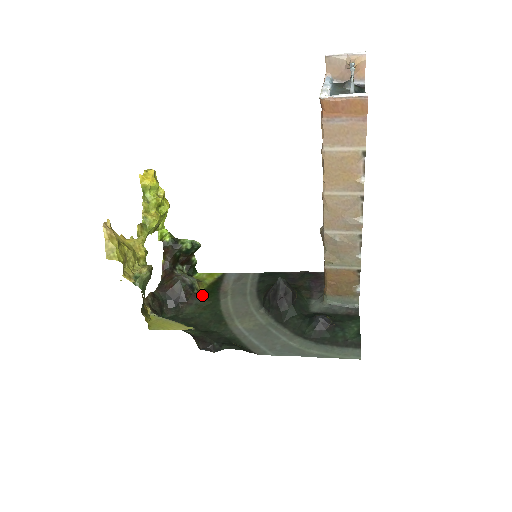
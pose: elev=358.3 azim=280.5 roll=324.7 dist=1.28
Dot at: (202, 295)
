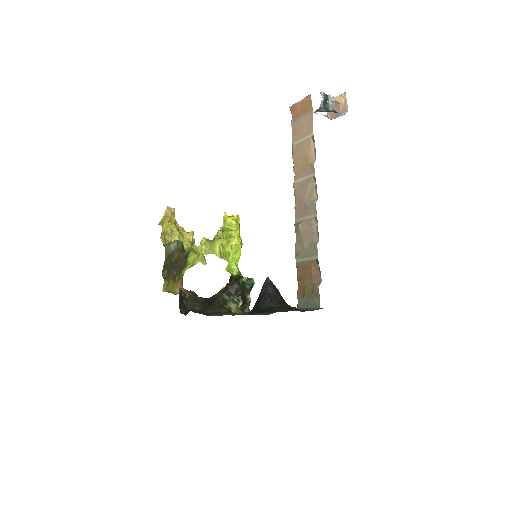
Dot at: (230, 311)
